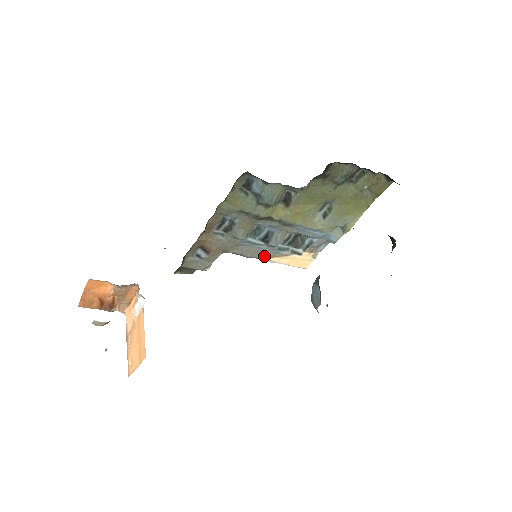
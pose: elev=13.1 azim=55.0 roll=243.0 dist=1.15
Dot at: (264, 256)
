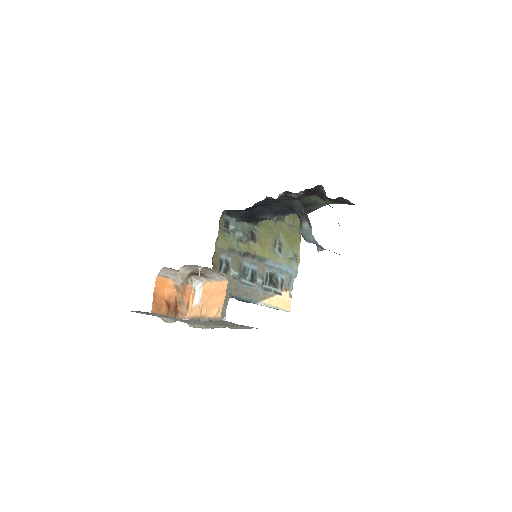
Dot at: (258, 298)
